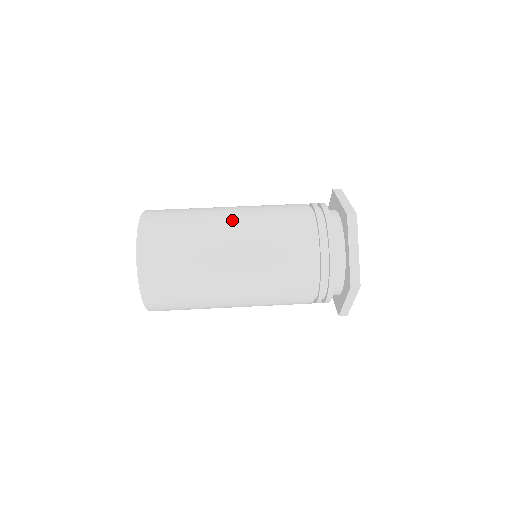
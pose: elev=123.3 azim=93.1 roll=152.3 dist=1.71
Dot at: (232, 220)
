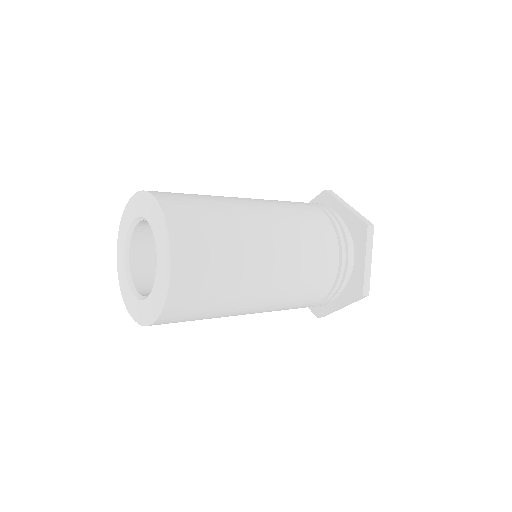
Dot at: occluded
